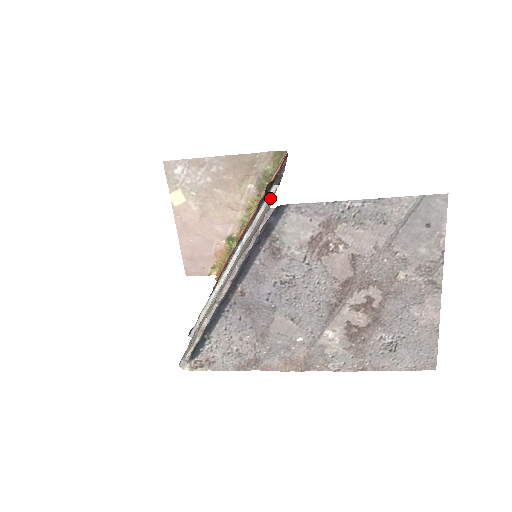
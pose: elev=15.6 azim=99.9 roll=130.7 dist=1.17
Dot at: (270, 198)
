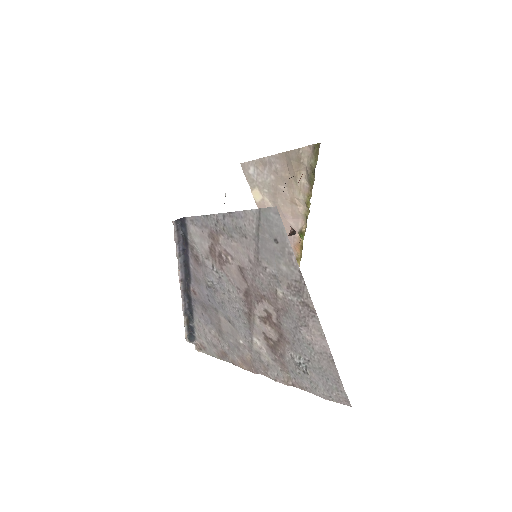
Dot at: occluded
